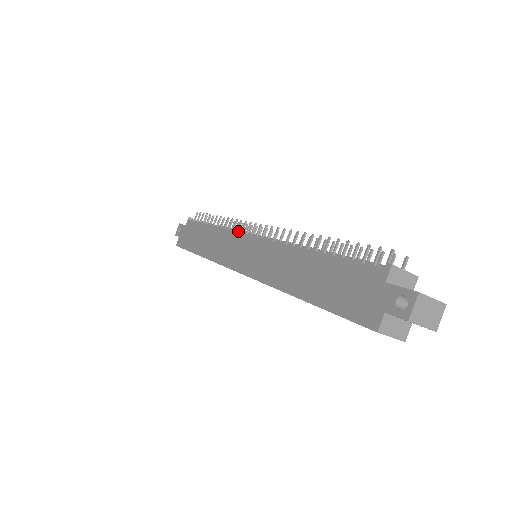
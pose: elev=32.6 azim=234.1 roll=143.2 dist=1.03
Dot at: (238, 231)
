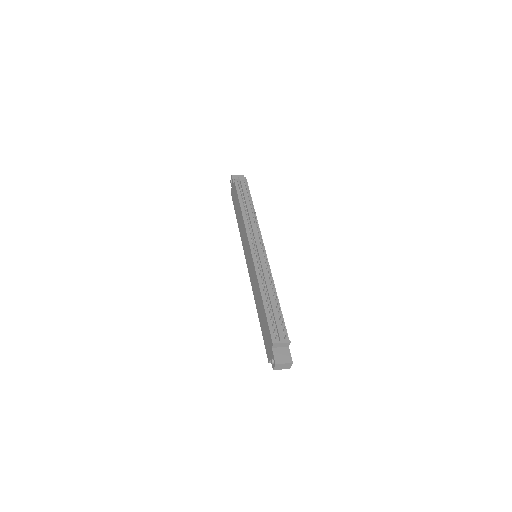
Dot at: (250, 230)
